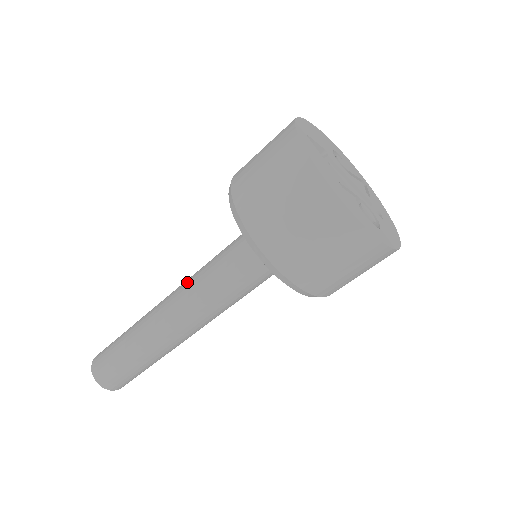
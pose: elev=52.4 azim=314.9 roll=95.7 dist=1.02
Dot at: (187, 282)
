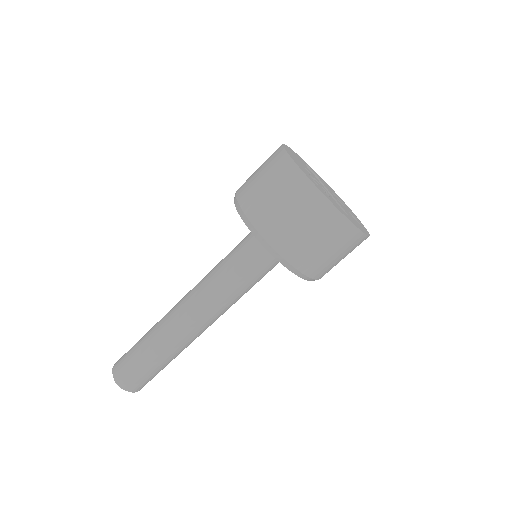
Dot at: occluded
